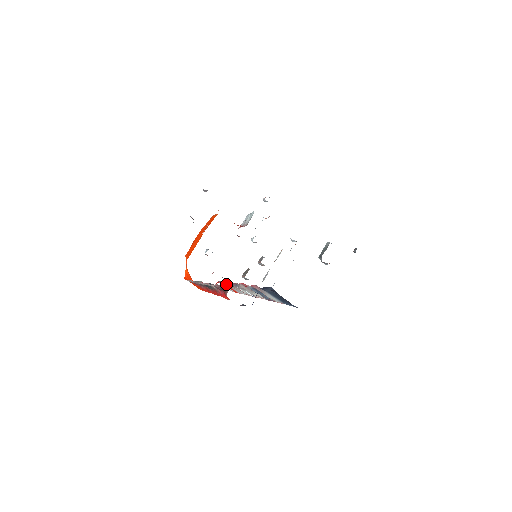
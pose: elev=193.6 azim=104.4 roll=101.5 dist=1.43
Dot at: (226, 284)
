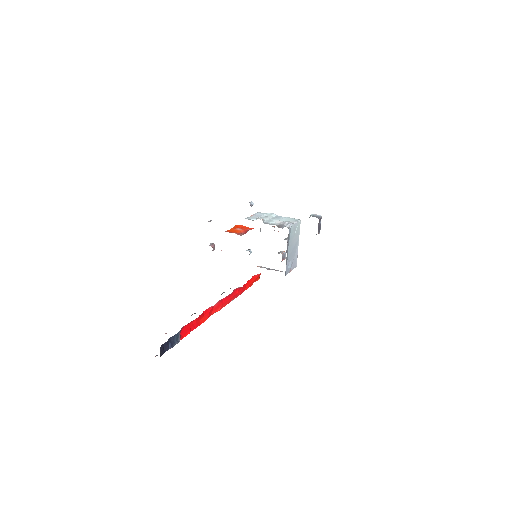
Dot at: occluded
